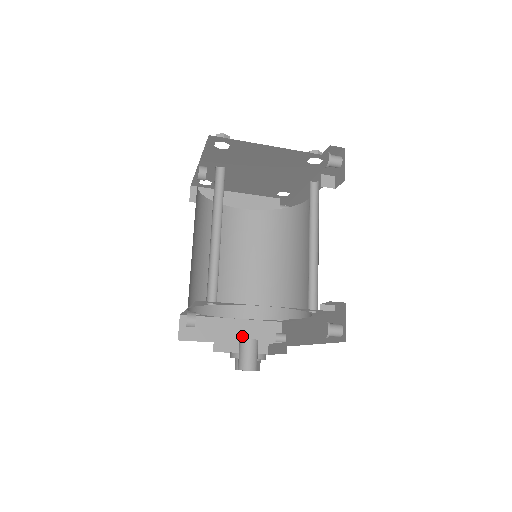
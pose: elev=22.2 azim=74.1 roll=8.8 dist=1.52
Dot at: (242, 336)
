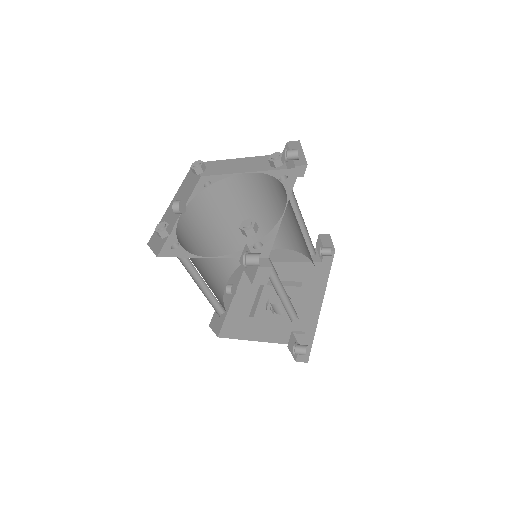
Dot at: (292, 258)
